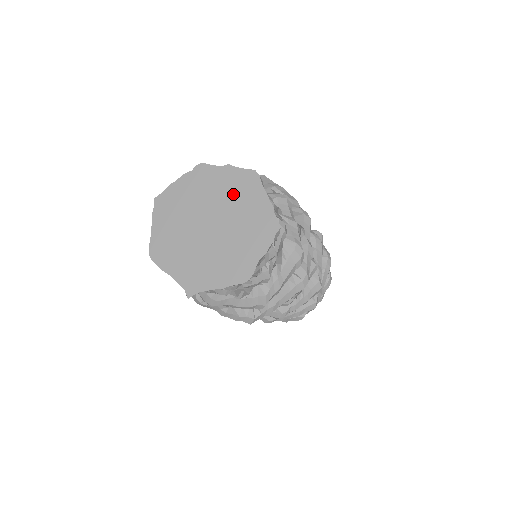
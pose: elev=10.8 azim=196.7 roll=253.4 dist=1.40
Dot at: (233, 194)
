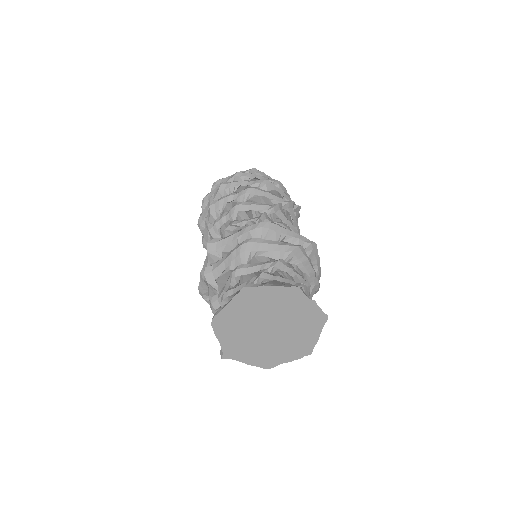
Dot at: (301, 320)
